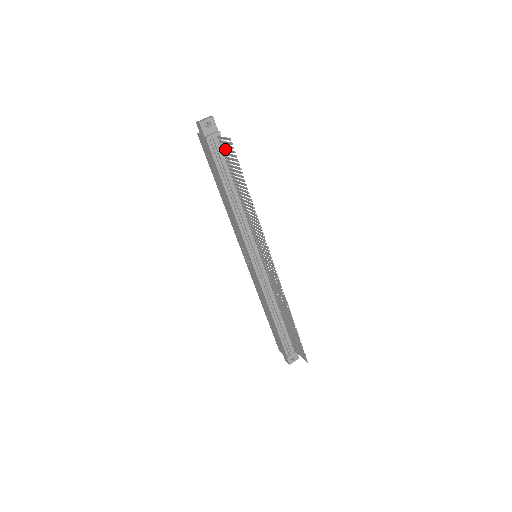
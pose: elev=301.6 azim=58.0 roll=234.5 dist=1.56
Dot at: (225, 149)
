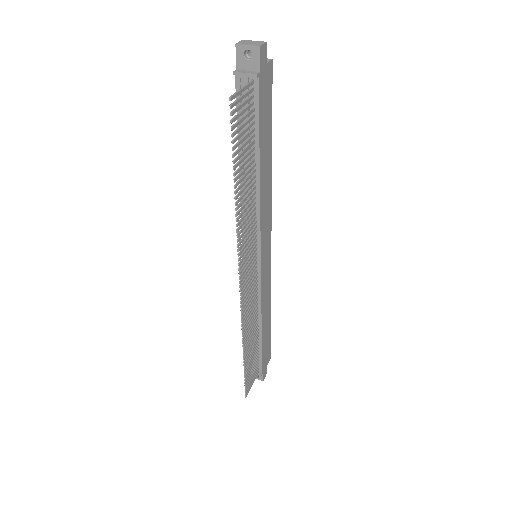
Dot at: occluded
